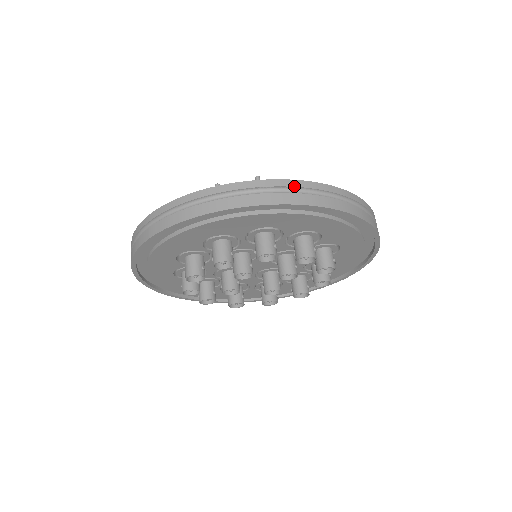
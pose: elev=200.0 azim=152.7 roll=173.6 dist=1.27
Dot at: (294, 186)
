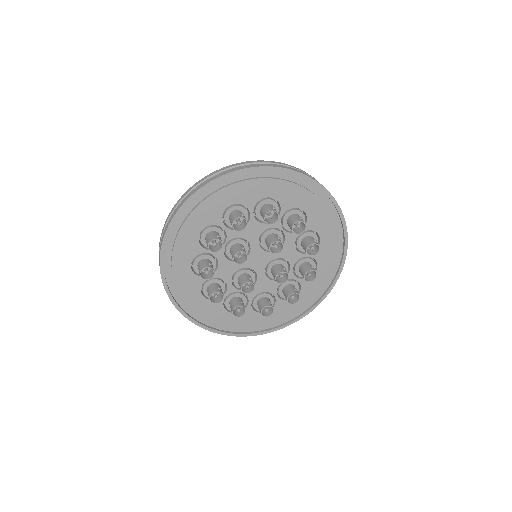
Dot at: (230, 167)
